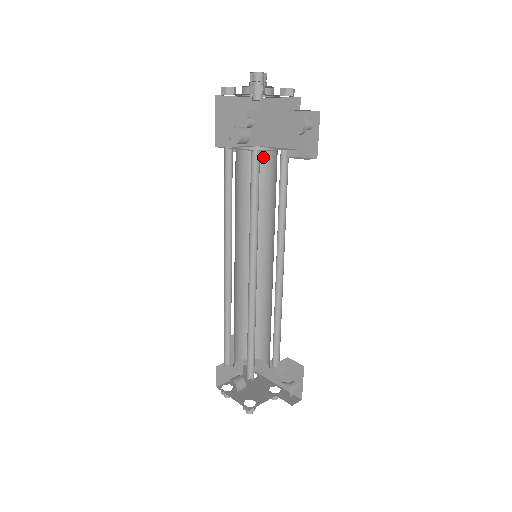
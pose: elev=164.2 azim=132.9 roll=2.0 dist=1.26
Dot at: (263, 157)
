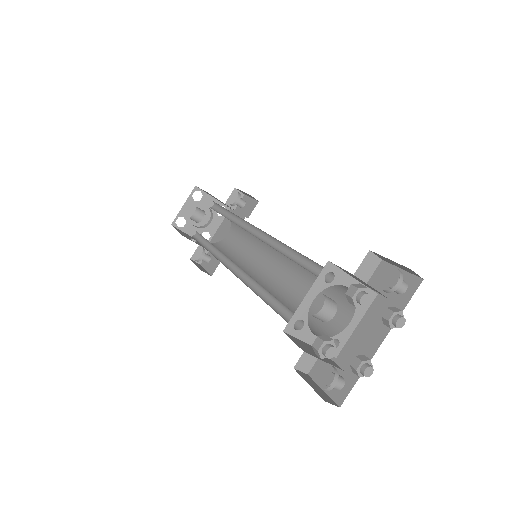
Dot at: (225, 242)
